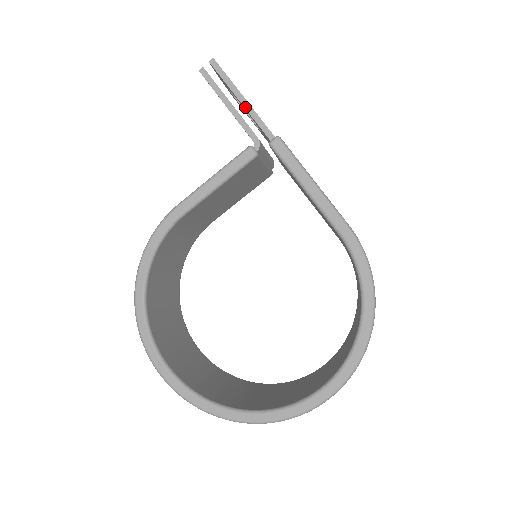
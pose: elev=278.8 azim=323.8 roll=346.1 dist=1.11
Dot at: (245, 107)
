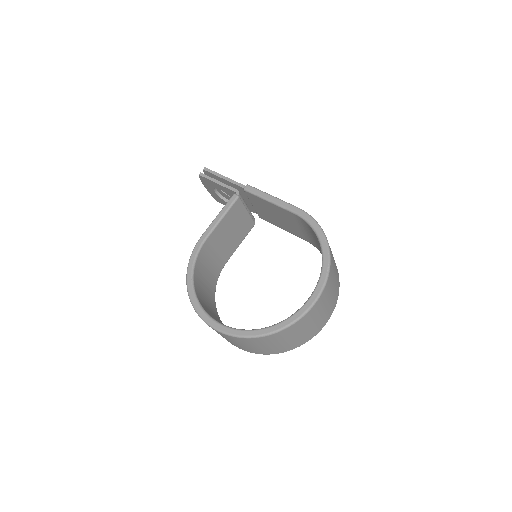
Dot at: (227, 180)
